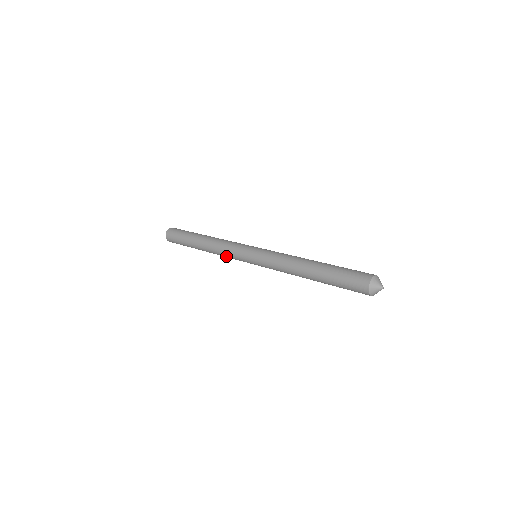
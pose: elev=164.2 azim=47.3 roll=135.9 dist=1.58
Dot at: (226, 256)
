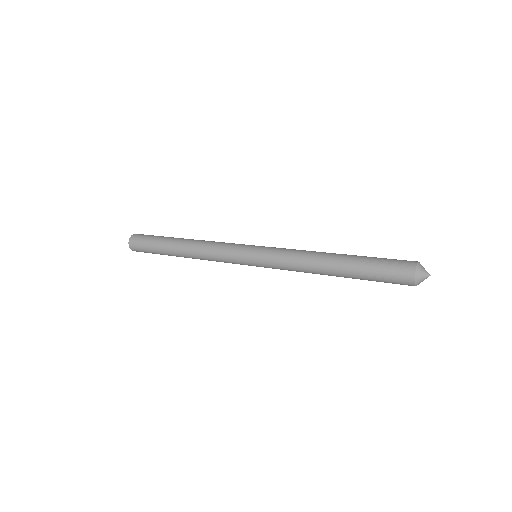
Dot at: (214, 256)
